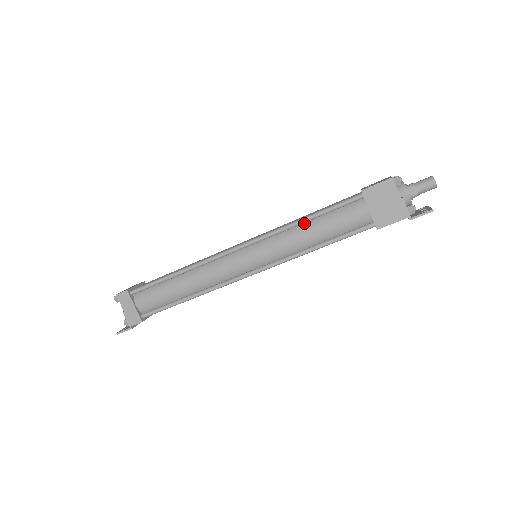
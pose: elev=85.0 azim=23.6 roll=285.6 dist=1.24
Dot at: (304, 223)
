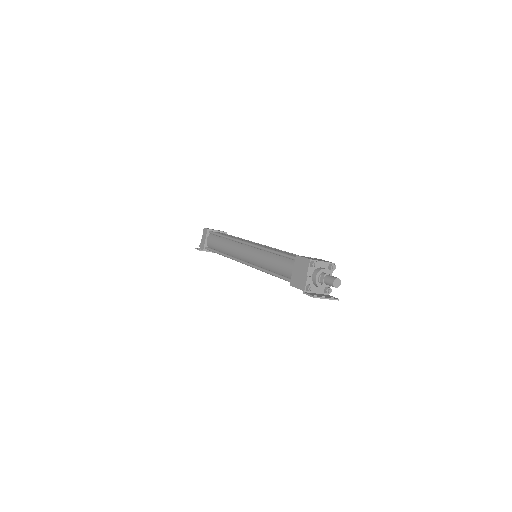
Dot at: (273, 253)
